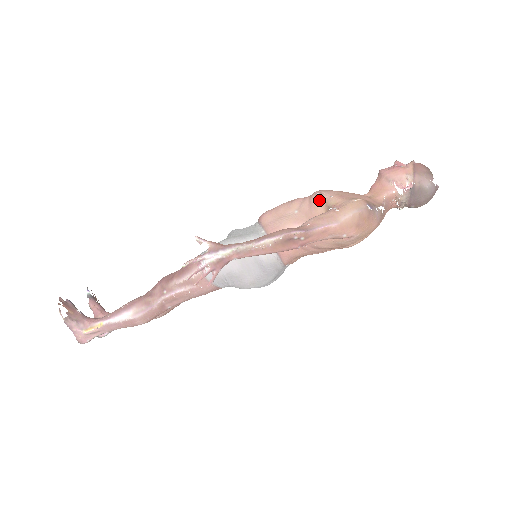
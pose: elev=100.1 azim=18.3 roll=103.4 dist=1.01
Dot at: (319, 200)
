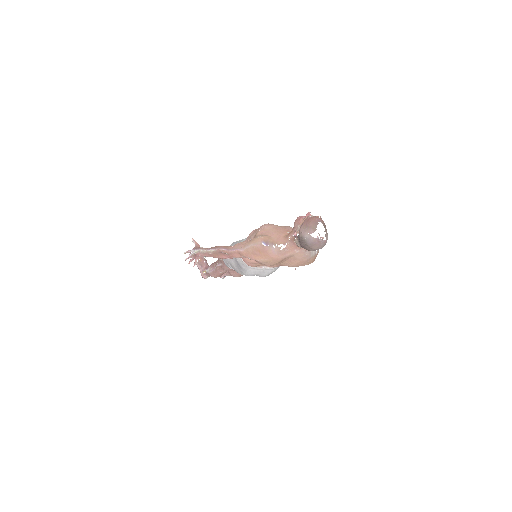
Dot at: occluded
